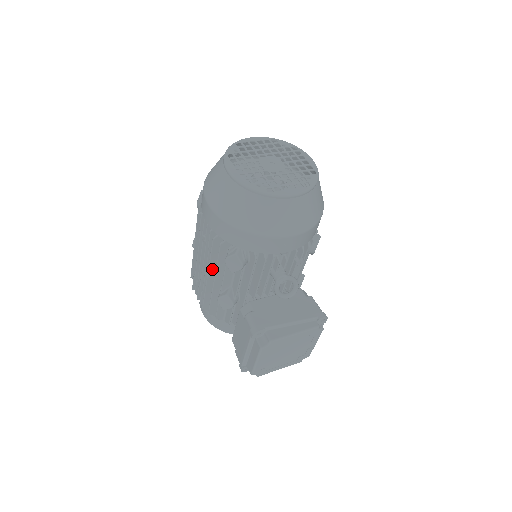
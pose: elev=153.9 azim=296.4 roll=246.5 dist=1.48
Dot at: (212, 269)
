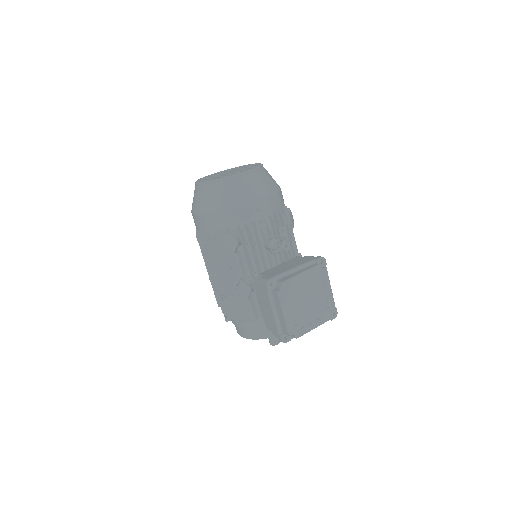
Dot at: (222, 269)
